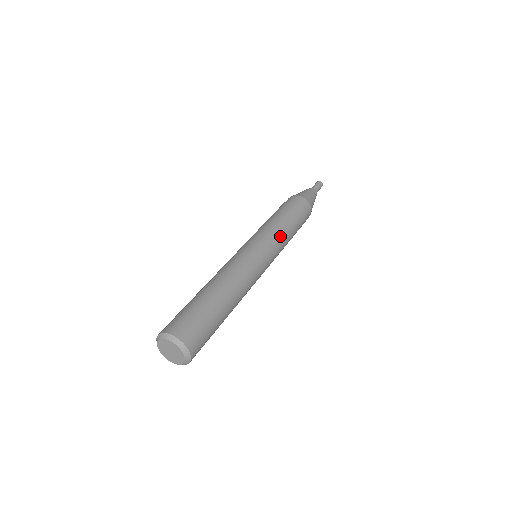
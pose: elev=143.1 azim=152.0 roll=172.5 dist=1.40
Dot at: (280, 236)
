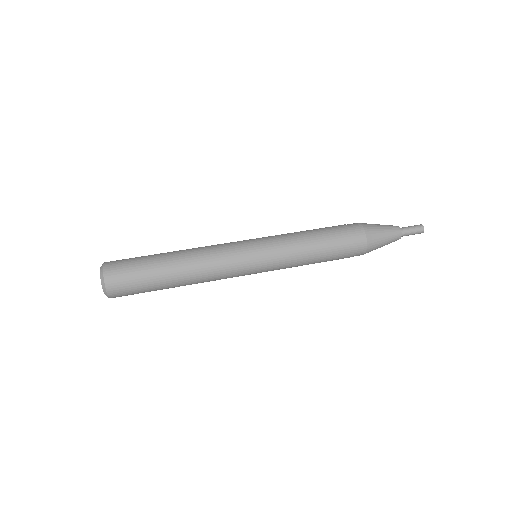
Dot at: (290, 254)
